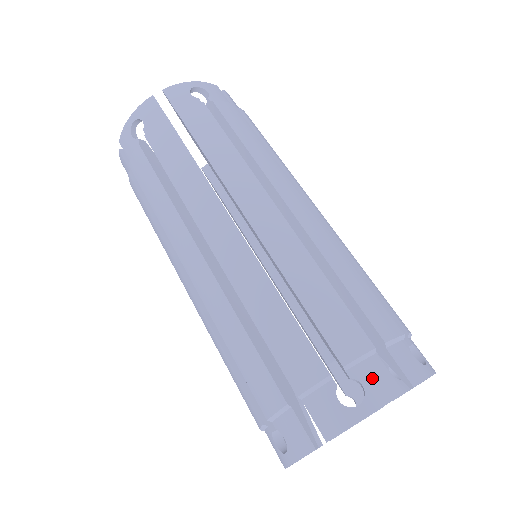
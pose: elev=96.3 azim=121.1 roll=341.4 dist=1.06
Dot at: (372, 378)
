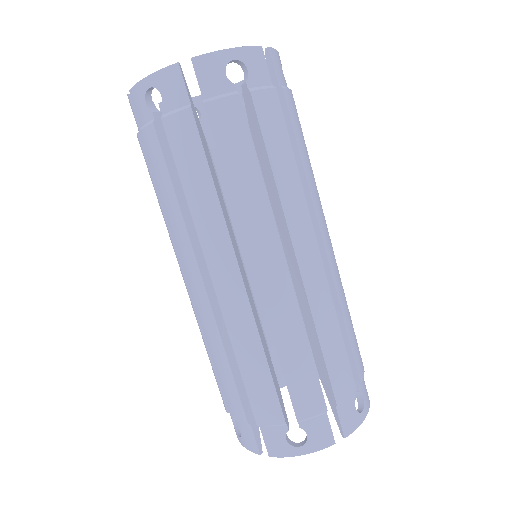
Dot at: (316, 431)
